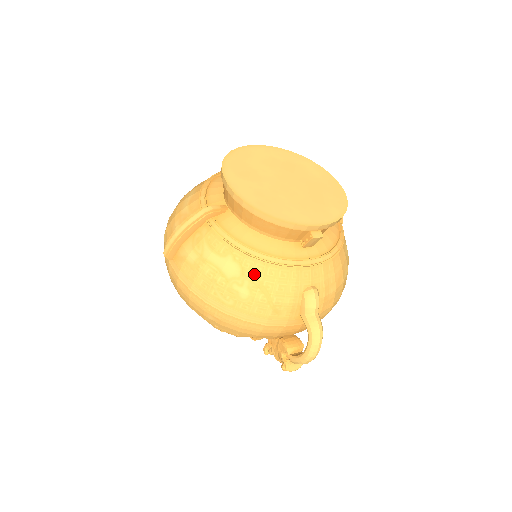
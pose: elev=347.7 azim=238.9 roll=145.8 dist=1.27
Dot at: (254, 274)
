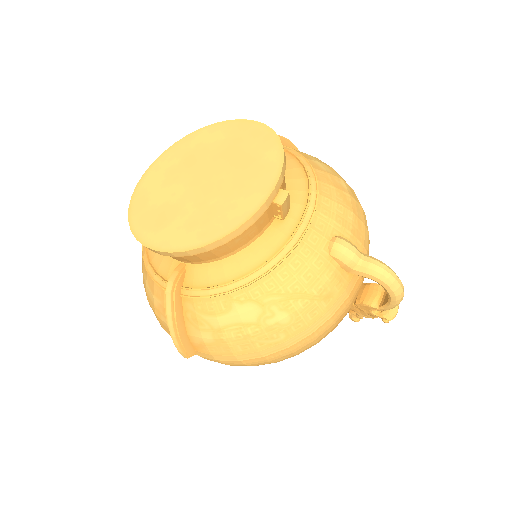
Dot at: (272, 294)
